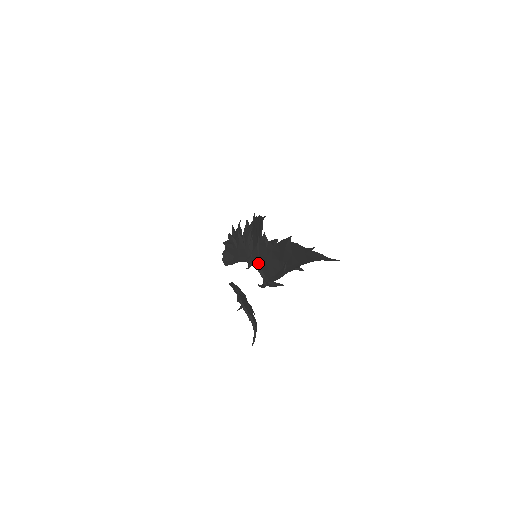
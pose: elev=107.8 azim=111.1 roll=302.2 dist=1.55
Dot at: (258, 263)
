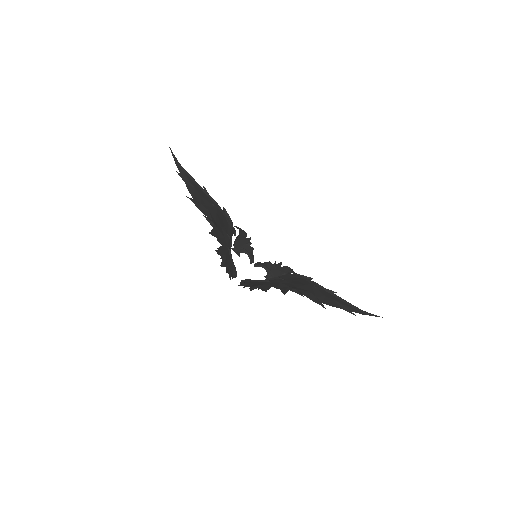
Dot at: occluded
